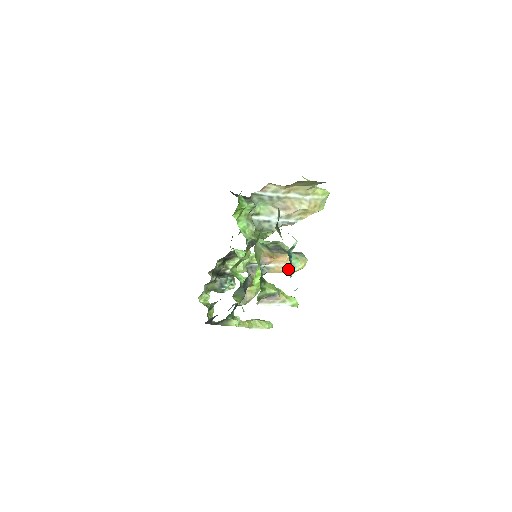
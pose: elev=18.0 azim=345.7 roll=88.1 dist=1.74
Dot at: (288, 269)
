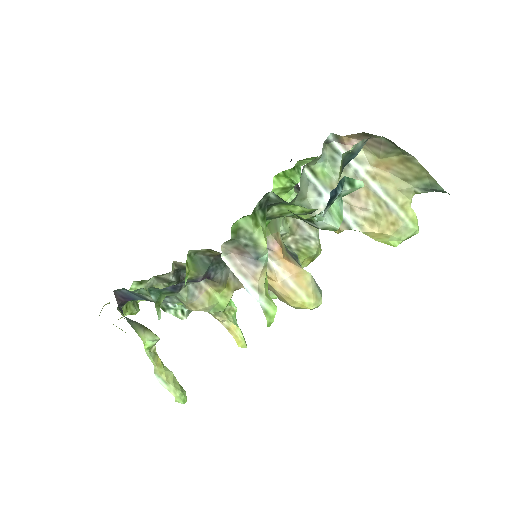
Dot at: (288, 290)
